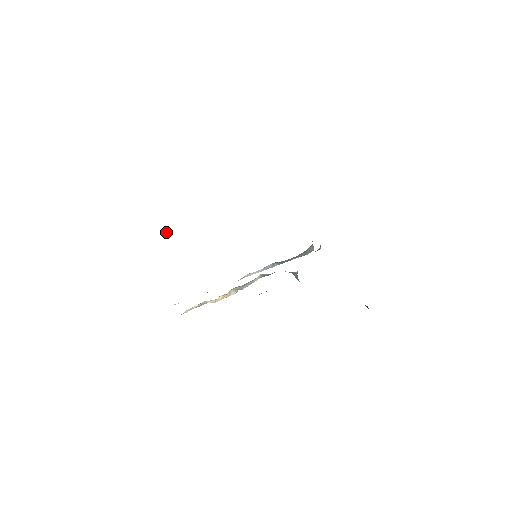
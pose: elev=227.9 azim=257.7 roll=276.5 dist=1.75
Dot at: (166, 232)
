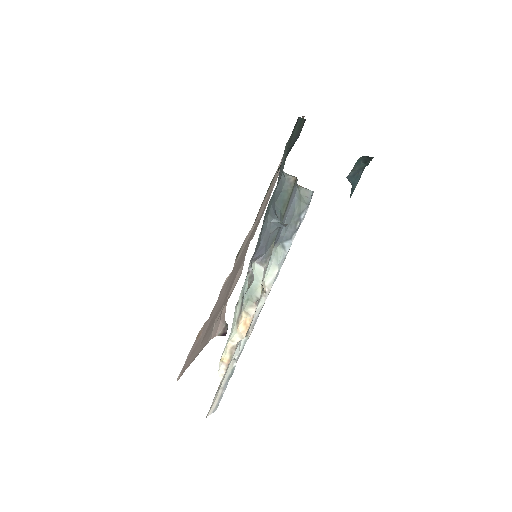
Dot at: (222, 329)
